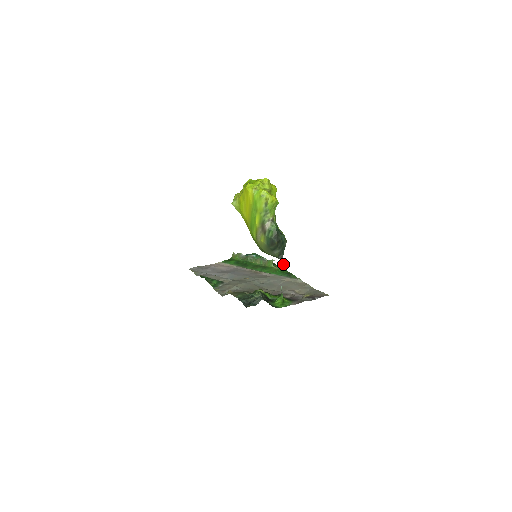
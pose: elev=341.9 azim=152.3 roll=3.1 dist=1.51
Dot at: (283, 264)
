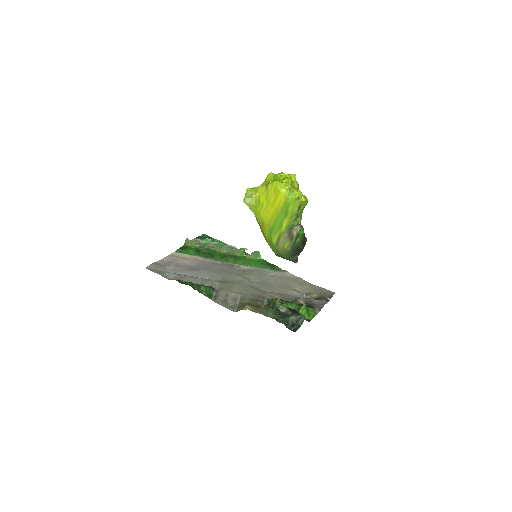
Dot at: occluded
